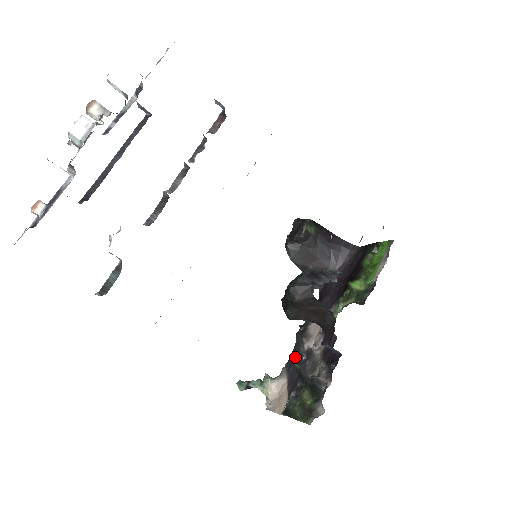
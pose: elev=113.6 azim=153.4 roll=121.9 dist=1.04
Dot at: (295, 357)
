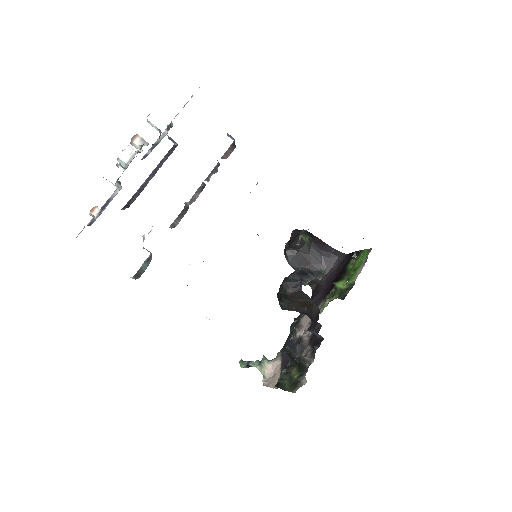
Dot at: (288, 343)
